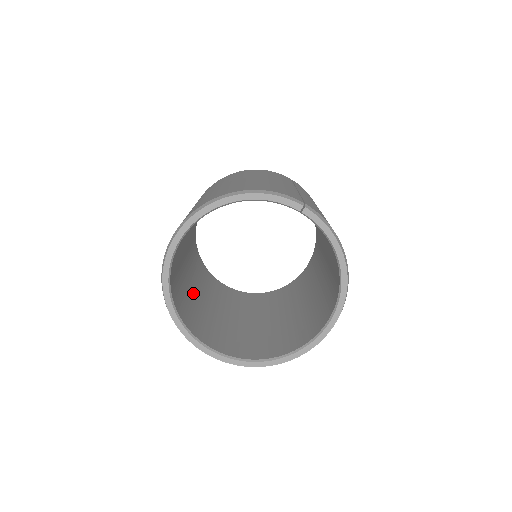
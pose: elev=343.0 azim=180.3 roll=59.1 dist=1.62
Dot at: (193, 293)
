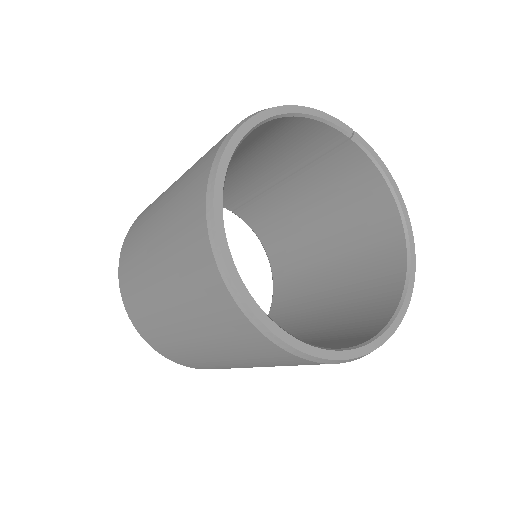
Dot at: occluded
